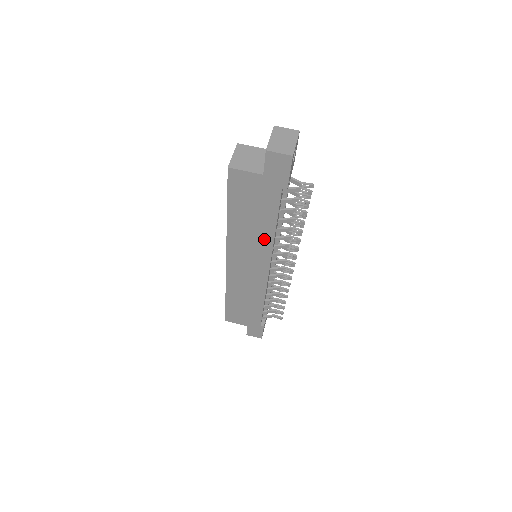
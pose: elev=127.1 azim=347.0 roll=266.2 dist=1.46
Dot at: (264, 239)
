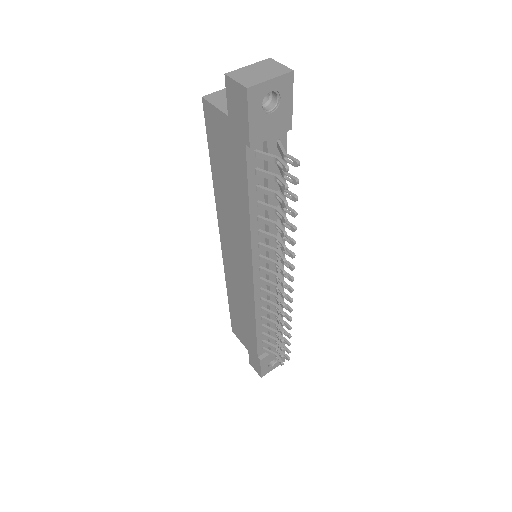
Dot at: (243, 224)
